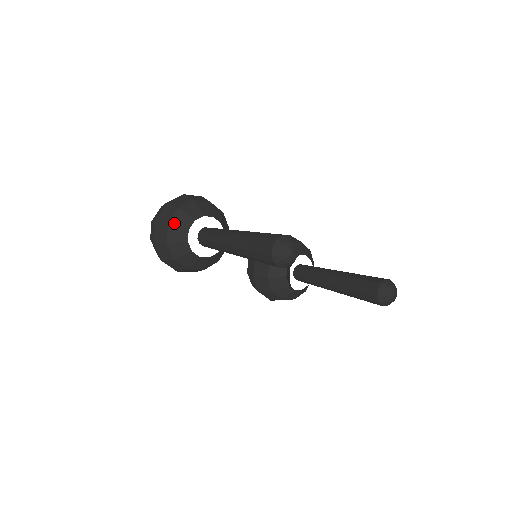
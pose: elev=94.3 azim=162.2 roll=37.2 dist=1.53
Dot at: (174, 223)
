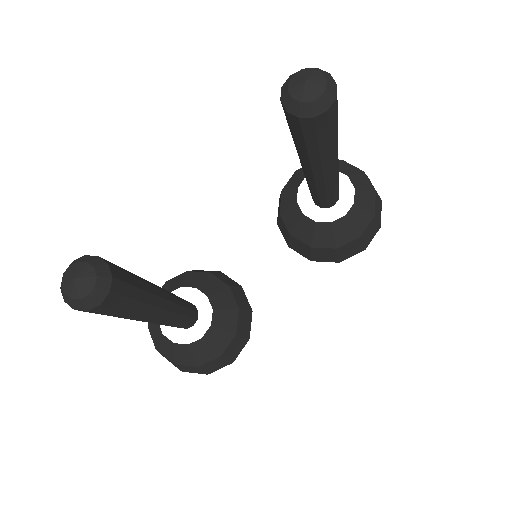
Dot at: (156, 343)
